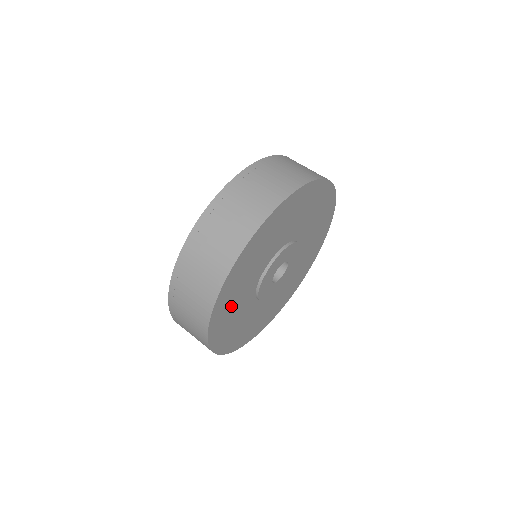
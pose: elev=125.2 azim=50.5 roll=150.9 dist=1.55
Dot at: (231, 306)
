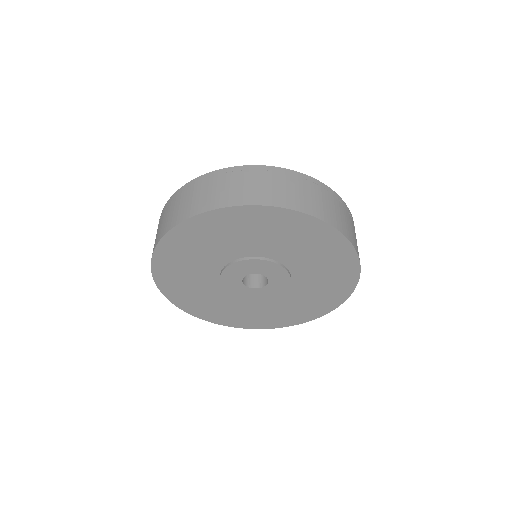
Dot at: (217, 235)
